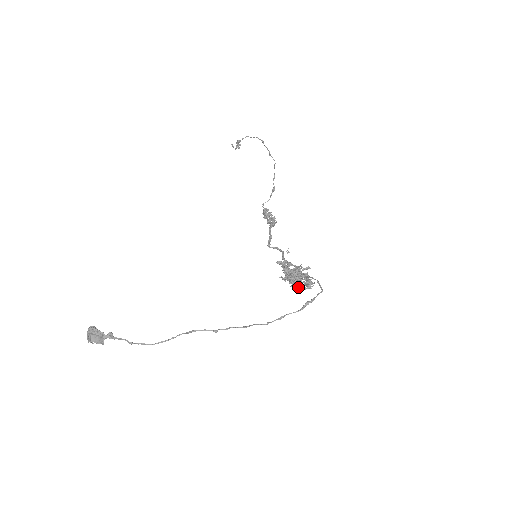
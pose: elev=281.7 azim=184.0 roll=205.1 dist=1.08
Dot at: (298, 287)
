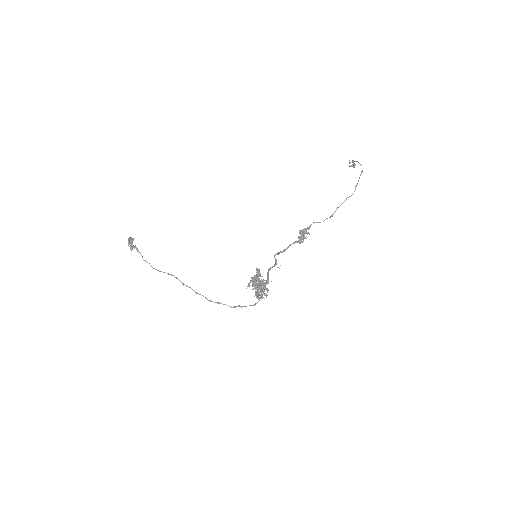
Dot at: (255, 293)
